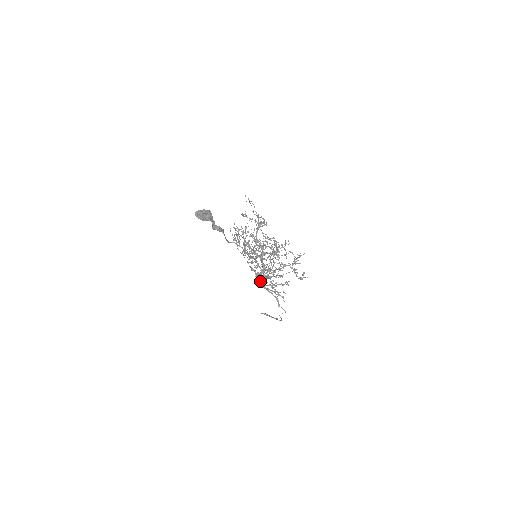
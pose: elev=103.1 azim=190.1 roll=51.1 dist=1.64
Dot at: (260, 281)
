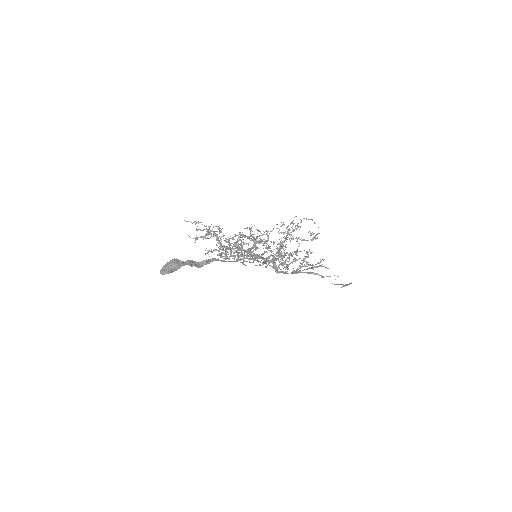
Dot at: (283, 272)
